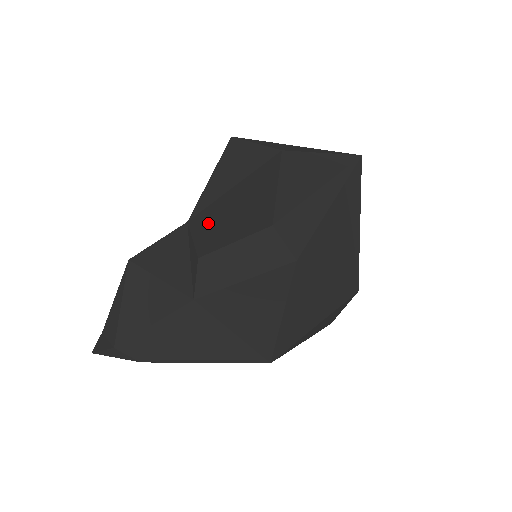
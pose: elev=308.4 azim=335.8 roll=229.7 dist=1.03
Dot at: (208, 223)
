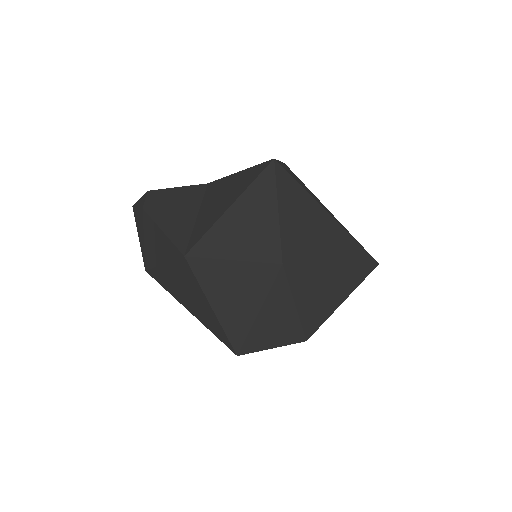
Dot at: occluded
